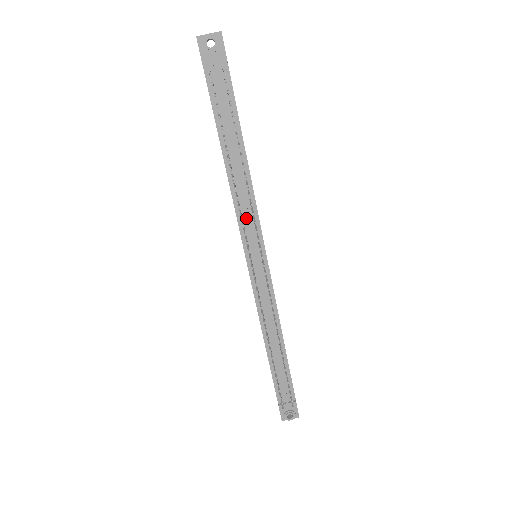
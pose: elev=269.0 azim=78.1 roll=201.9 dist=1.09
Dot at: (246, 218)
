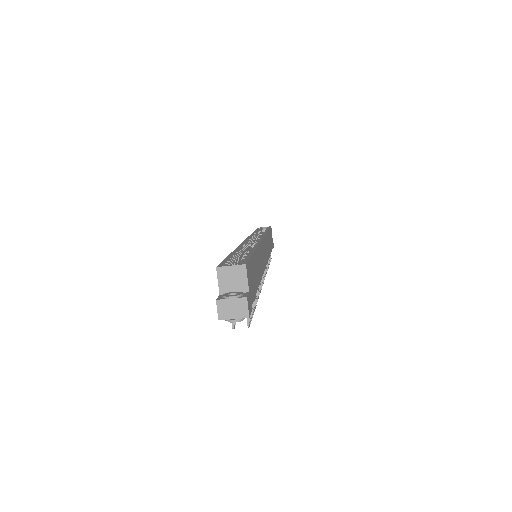
Dot at: occluded
